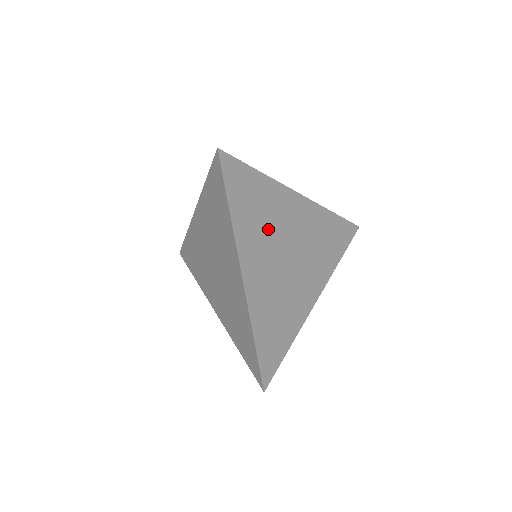
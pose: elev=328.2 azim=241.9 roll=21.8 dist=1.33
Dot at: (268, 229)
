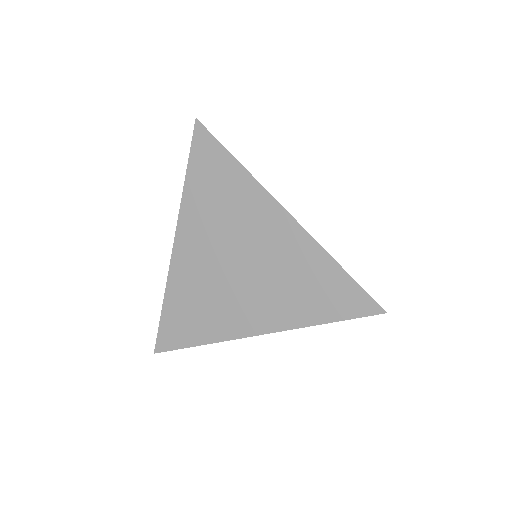
Dot at: occluded
